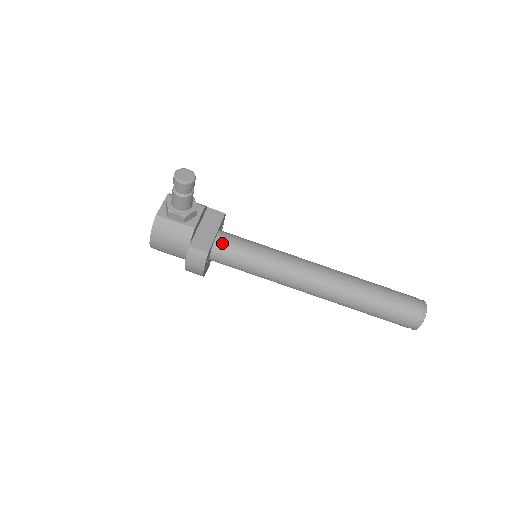
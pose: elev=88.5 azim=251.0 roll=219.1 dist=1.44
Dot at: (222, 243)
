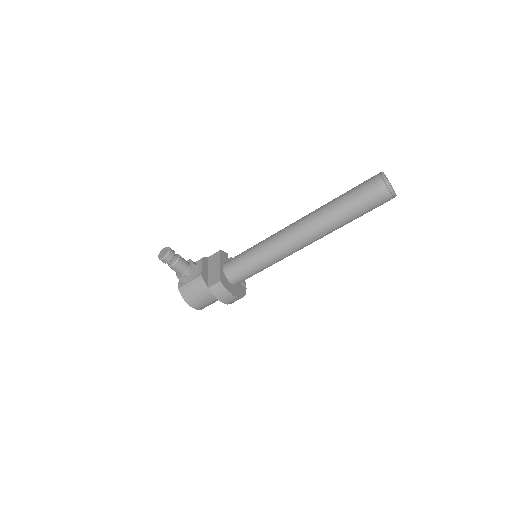
Dot at: (228, 268)
